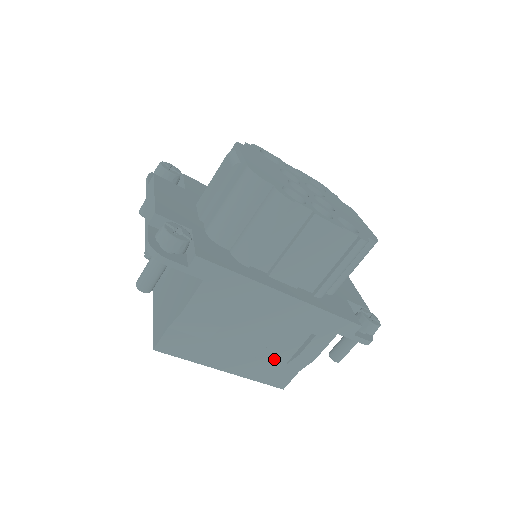
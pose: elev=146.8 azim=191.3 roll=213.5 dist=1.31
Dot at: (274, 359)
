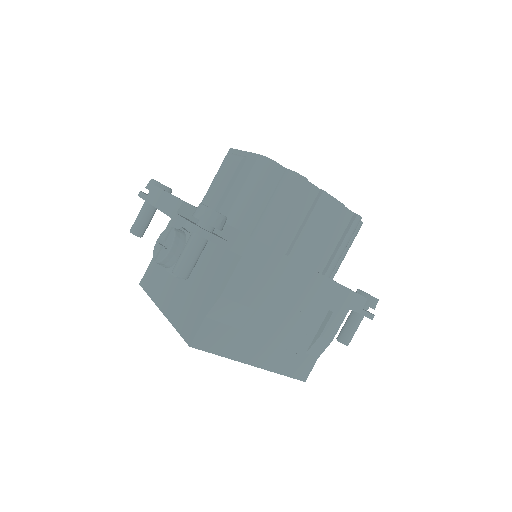
Dot at: (297, 346)
